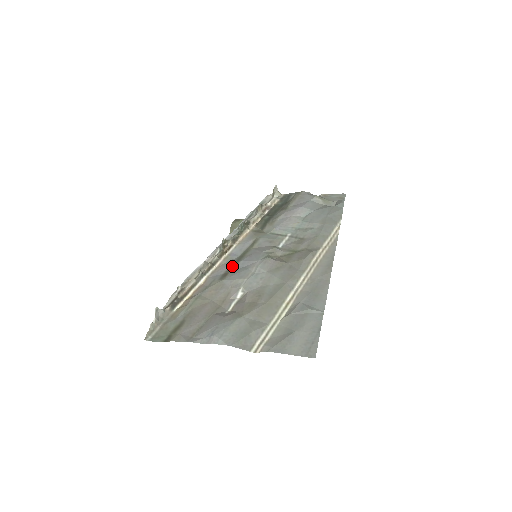
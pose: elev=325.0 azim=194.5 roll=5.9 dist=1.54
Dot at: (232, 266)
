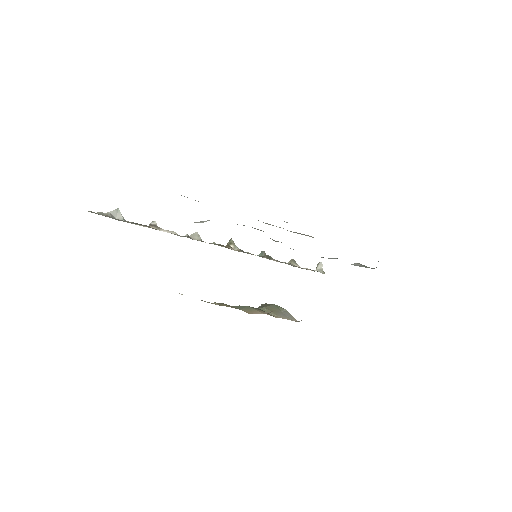
Dot at: occluded
